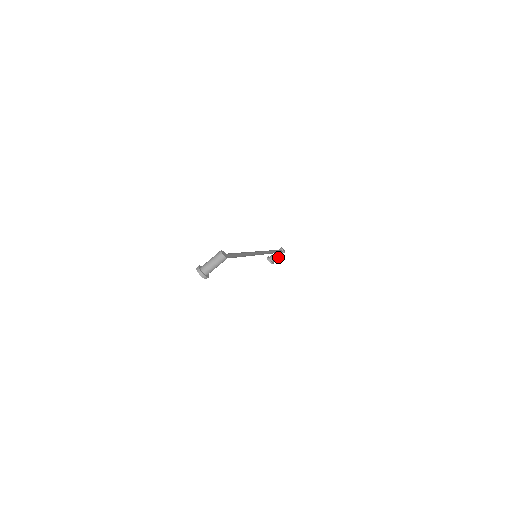
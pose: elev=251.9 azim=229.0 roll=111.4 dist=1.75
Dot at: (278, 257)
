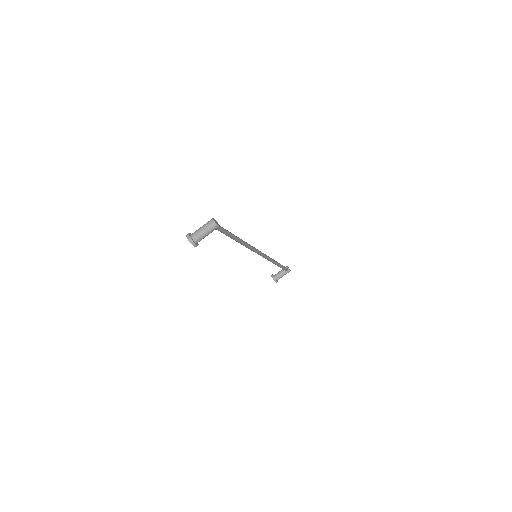
Dot at: occluded
